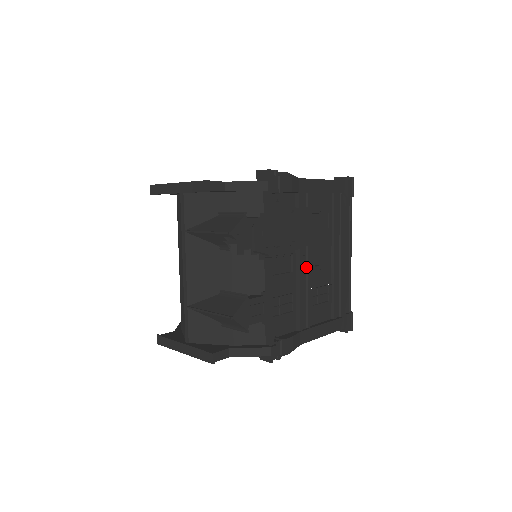
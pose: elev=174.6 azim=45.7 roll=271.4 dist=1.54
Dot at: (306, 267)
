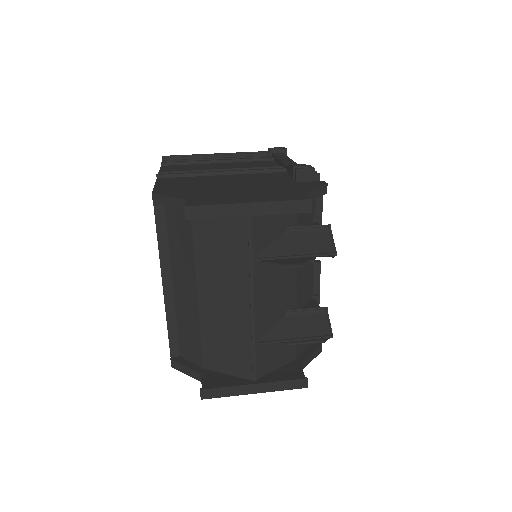
Dot at: occluded
